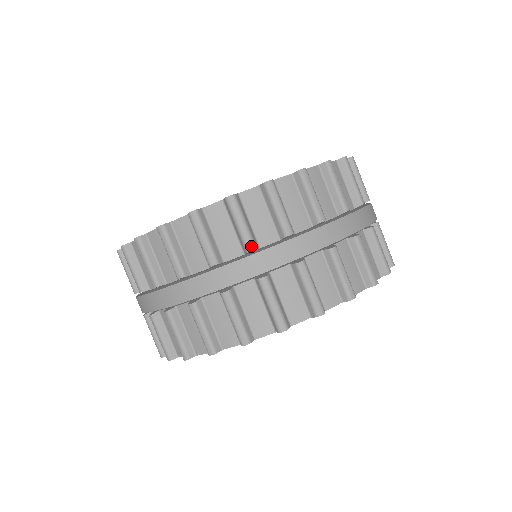
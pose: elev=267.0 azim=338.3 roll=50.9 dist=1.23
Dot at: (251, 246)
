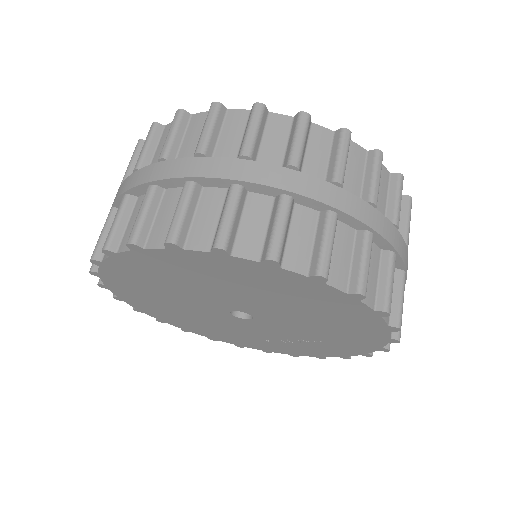
Dot at: (247, 151)
